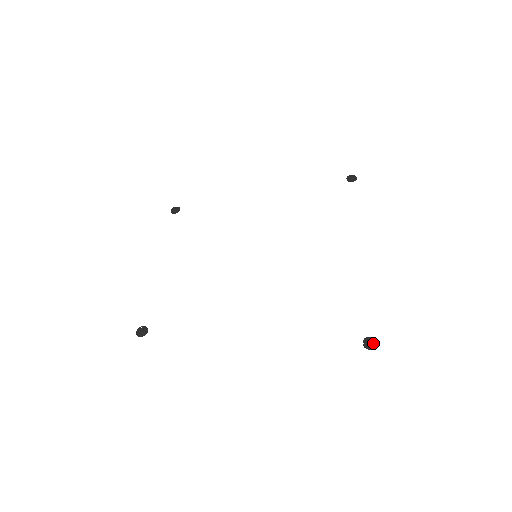
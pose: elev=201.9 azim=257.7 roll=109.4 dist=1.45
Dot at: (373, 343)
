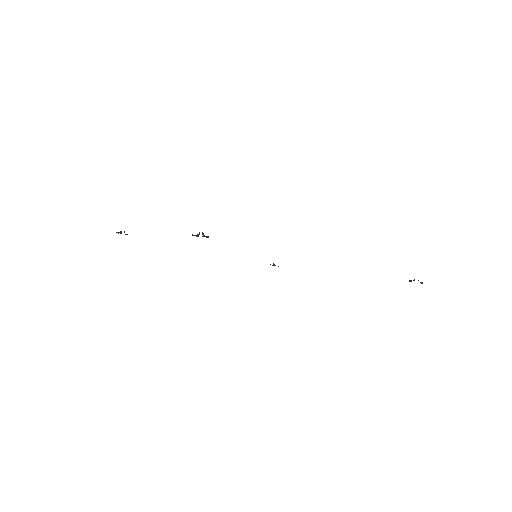
Dot at: occluded
